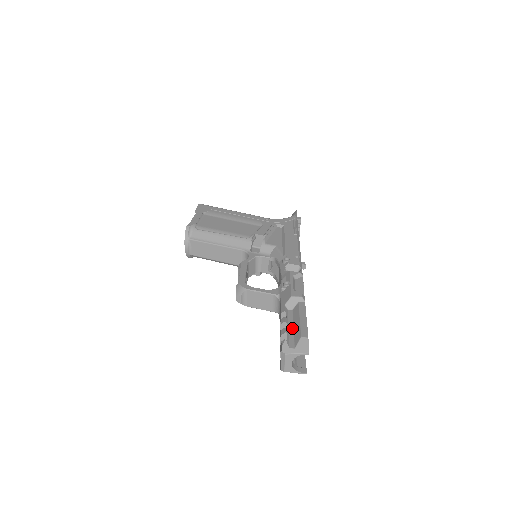
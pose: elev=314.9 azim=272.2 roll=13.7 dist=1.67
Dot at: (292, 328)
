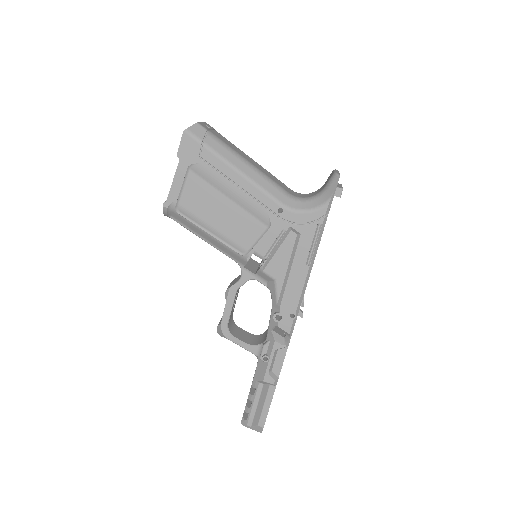
Dot at: (256, 406)
